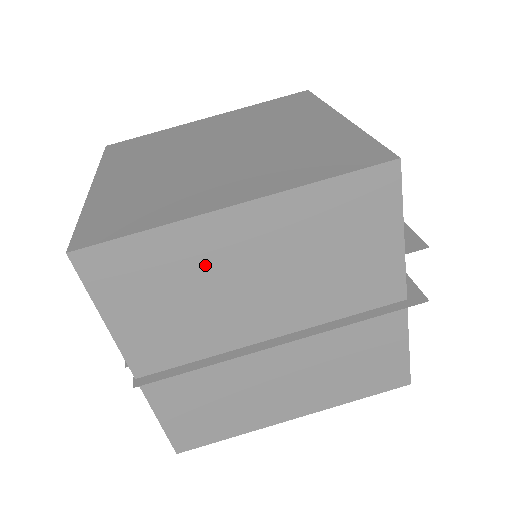
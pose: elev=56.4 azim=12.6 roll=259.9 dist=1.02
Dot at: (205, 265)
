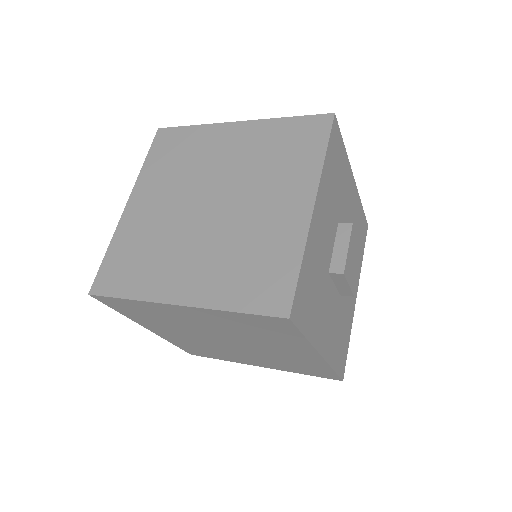
Dot at: (205, 149)
